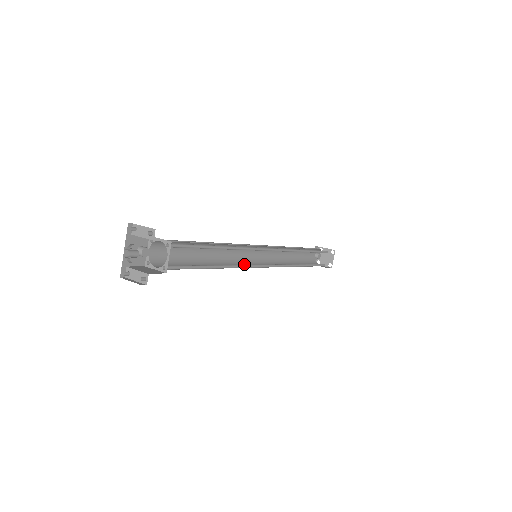
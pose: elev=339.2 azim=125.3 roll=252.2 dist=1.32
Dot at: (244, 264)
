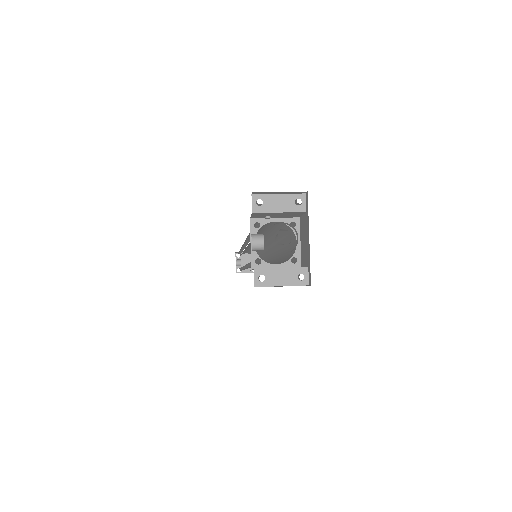
Dot at: occluded
